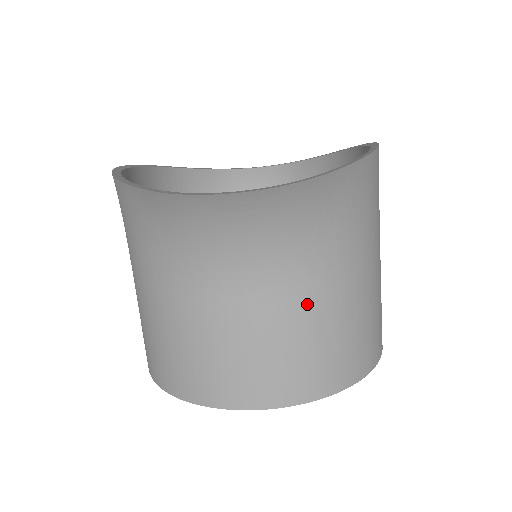
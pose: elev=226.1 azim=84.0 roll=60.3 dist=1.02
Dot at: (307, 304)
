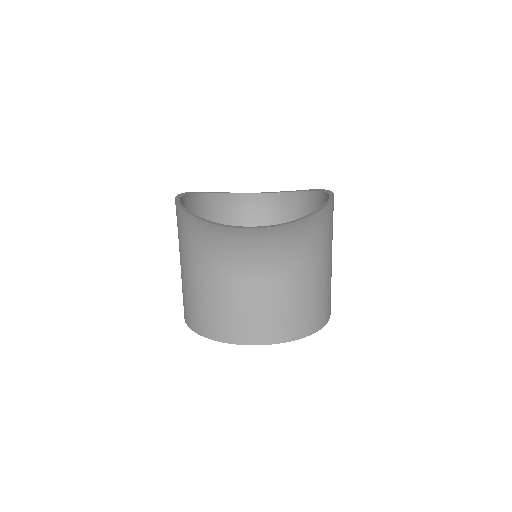
Dot at: (287, 287)
